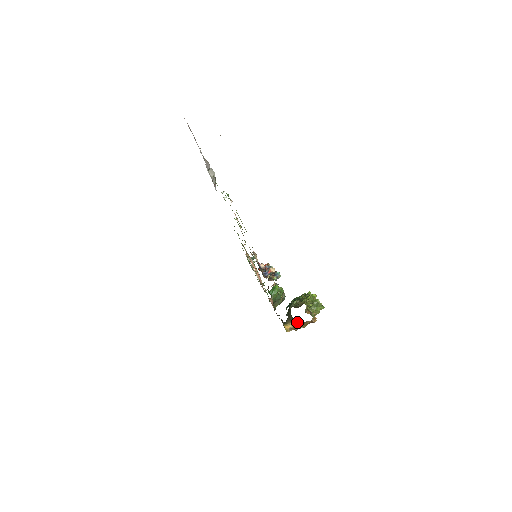
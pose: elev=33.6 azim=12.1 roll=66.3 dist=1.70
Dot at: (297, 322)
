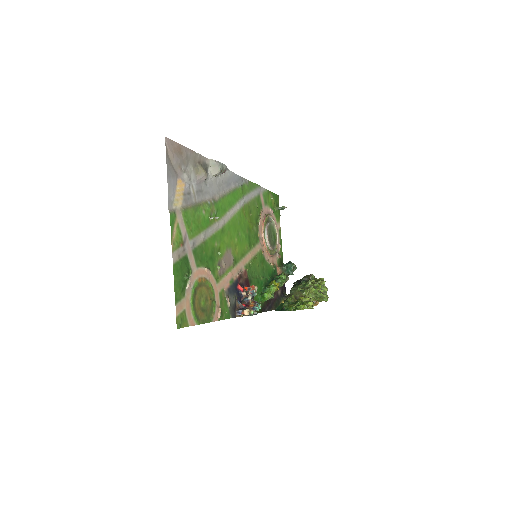
Dot at: occluded
